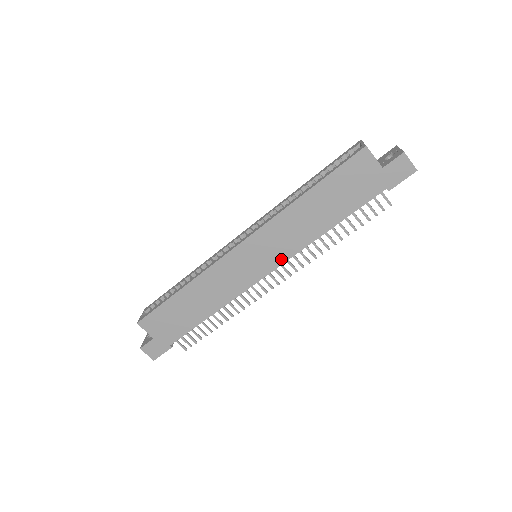
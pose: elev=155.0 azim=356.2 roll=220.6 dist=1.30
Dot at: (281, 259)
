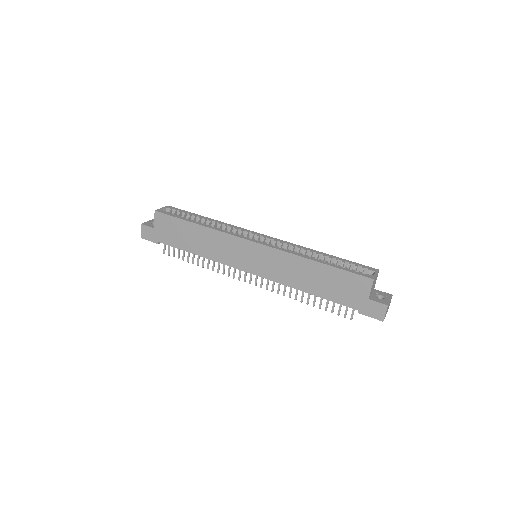
Dot at: (266, 275)
